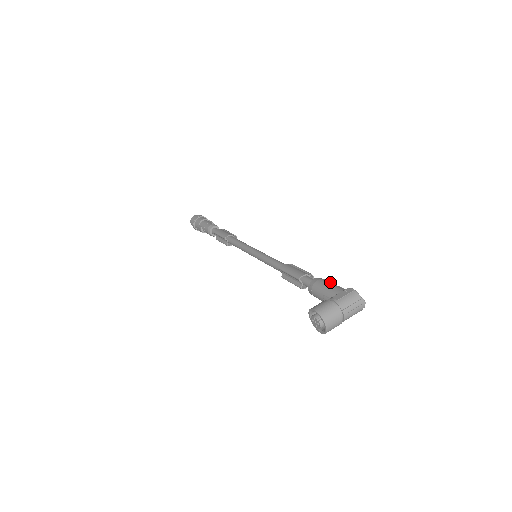
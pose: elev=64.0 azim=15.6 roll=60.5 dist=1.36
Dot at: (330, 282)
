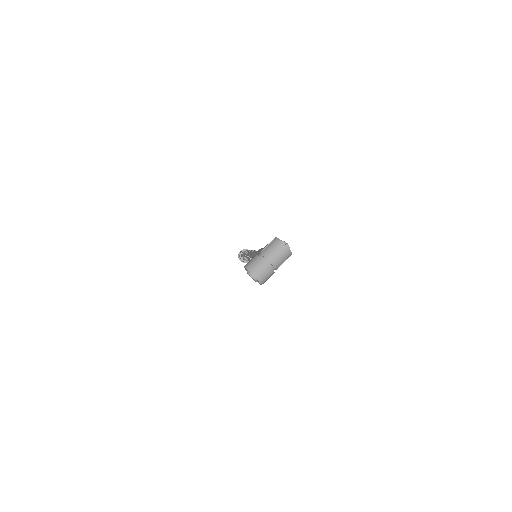
Dot at: occluded
